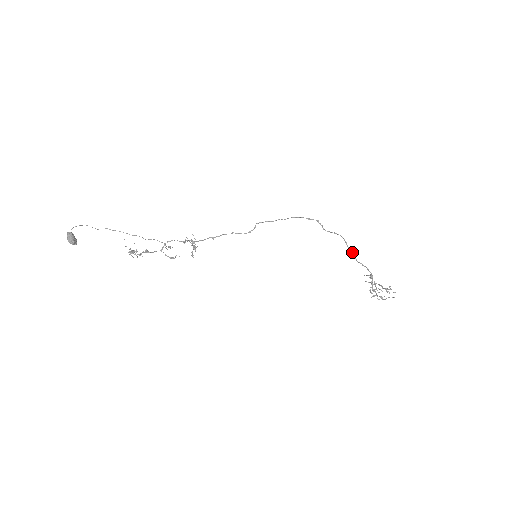
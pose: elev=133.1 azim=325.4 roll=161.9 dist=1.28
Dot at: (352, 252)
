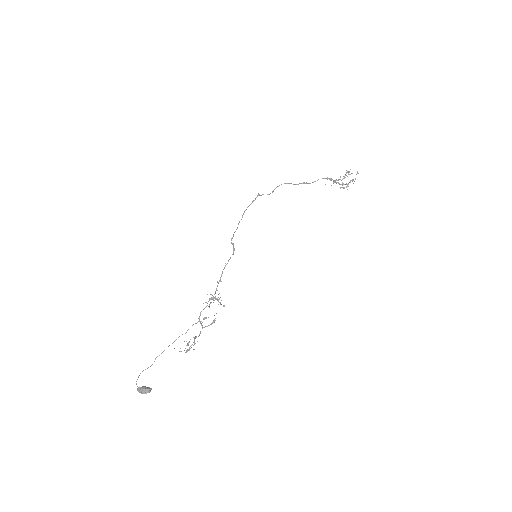
Dot at: (301, 183)
